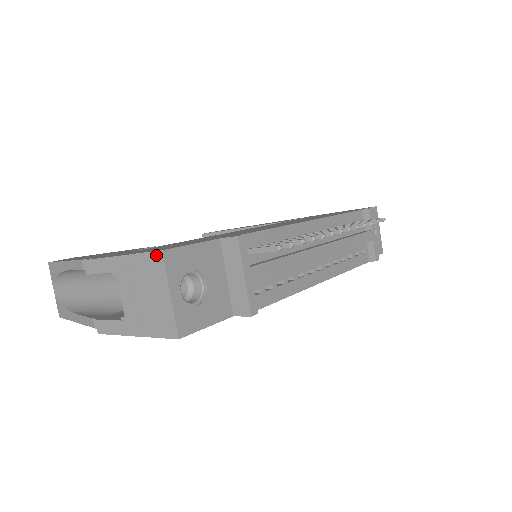
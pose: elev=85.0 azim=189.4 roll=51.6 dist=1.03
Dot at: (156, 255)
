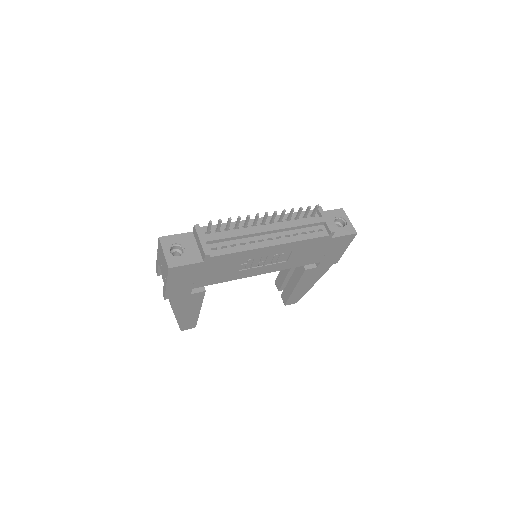
Dot at: (159, 241)
